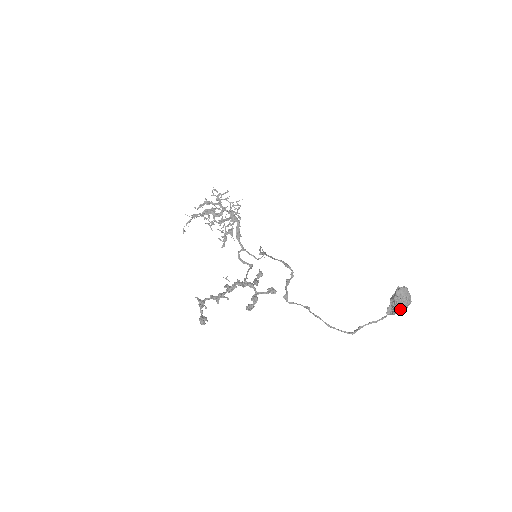
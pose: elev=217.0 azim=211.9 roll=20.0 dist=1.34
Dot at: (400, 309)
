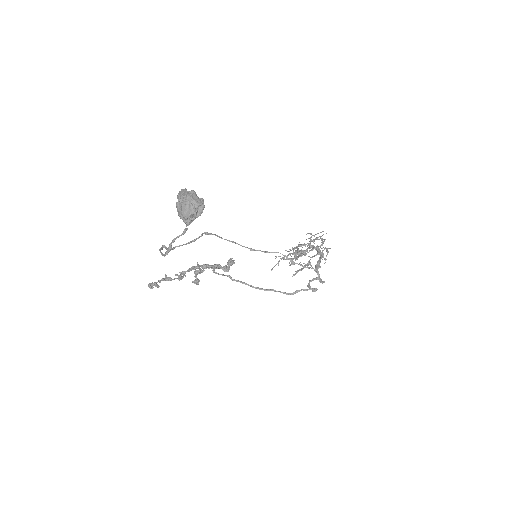
Dot at: (181, 212)
